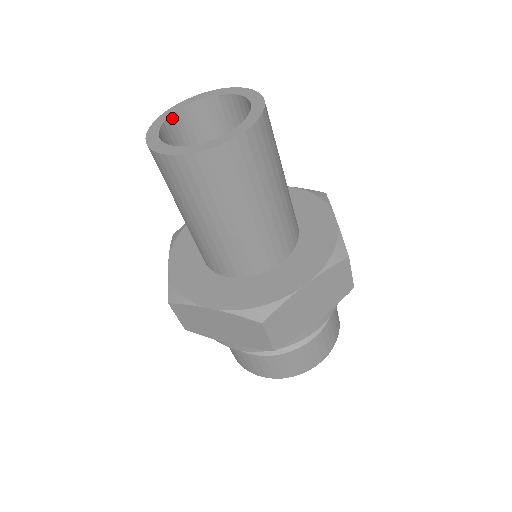
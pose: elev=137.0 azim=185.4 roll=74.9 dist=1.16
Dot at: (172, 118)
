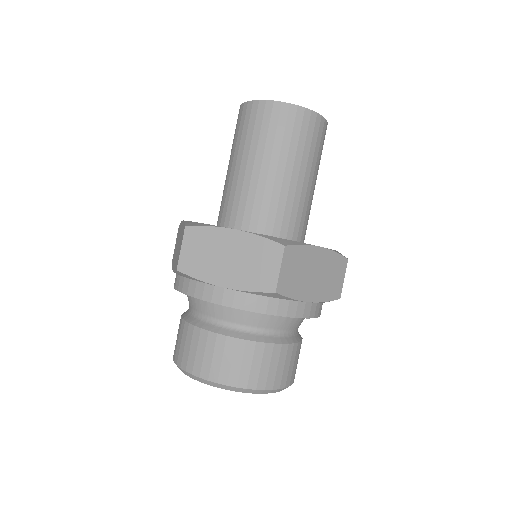
Dot at: occluded
